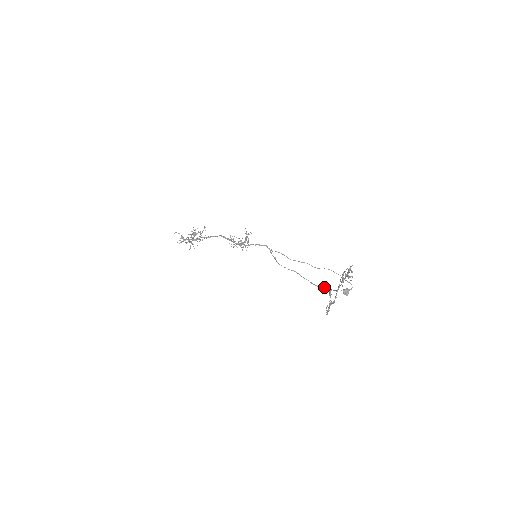
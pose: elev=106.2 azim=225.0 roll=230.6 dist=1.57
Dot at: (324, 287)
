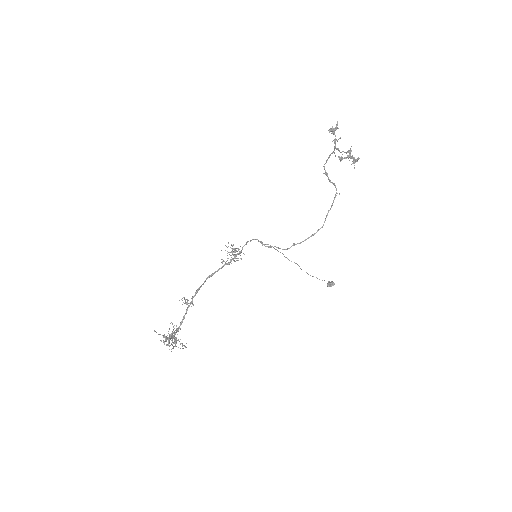
Dot at: (325, 219)
